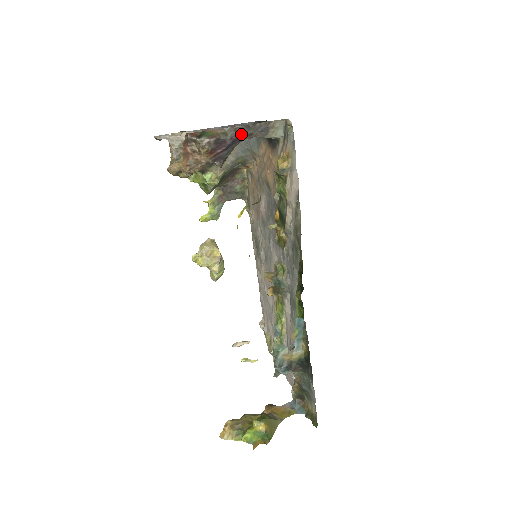
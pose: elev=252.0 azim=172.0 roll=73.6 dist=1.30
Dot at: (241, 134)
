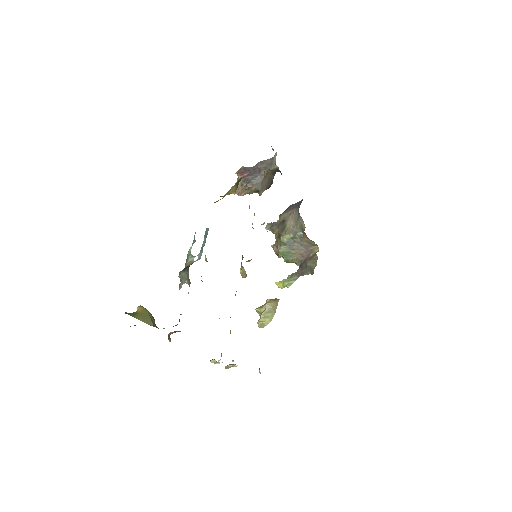
Dot at: (260, 168)
